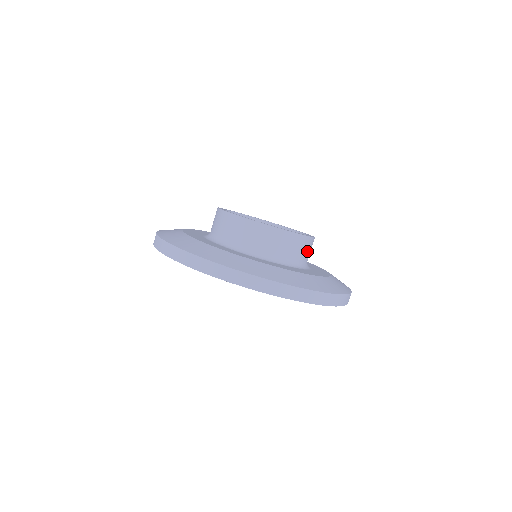
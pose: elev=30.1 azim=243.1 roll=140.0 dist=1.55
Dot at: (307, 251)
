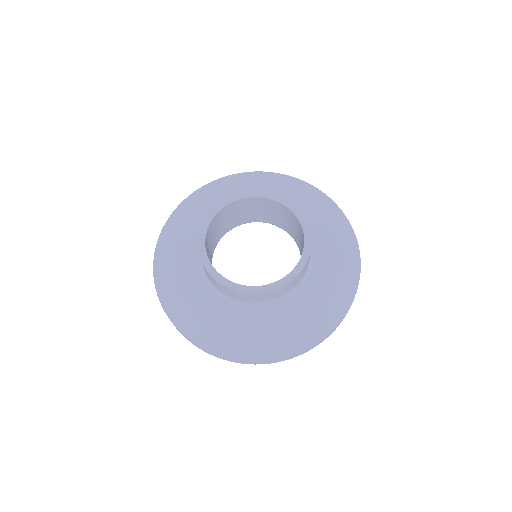
Dot at: (293, 284)
